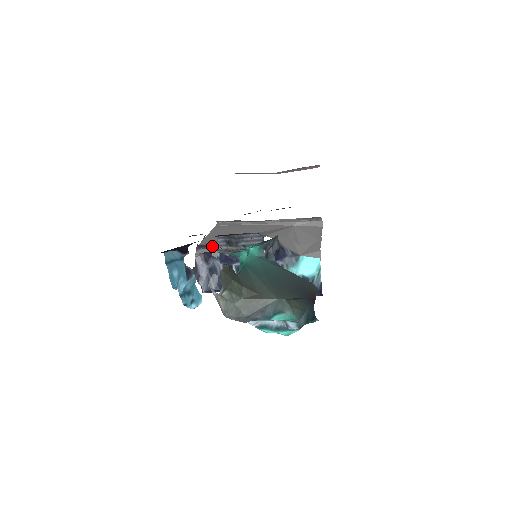
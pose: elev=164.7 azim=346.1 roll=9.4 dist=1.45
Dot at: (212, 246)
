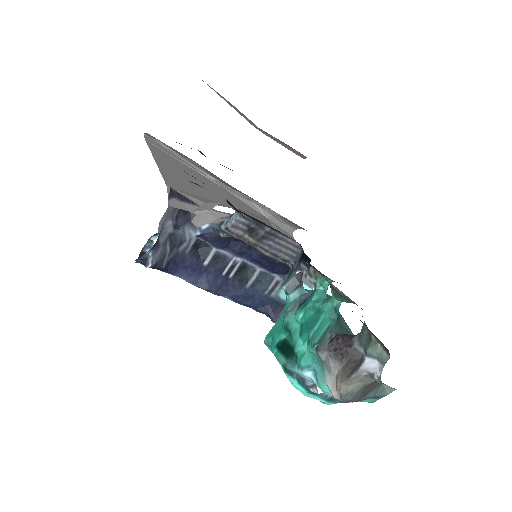
Dot at: (193, 204)
